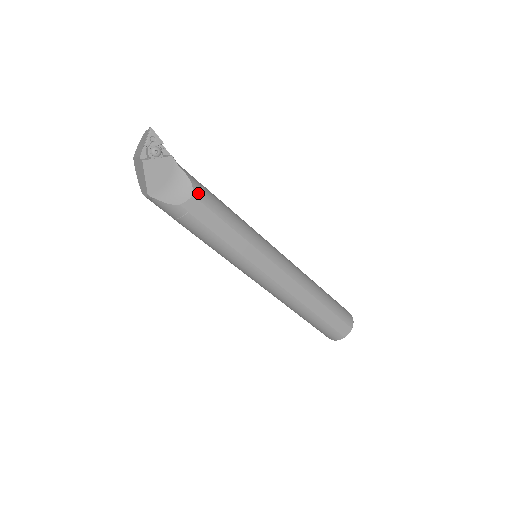
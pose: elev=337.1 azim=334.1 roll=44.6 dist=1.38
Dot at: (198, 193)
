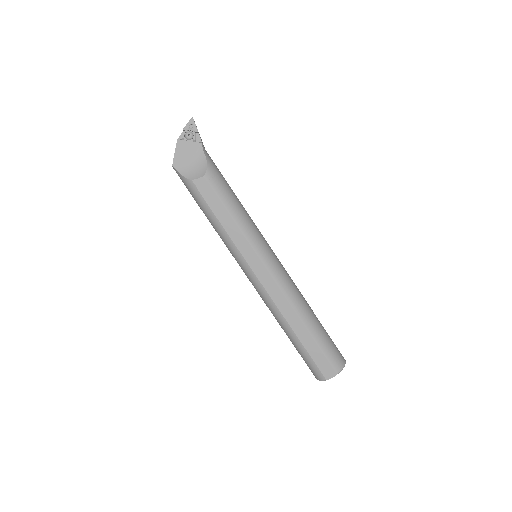
Dot at: (210, 176)
